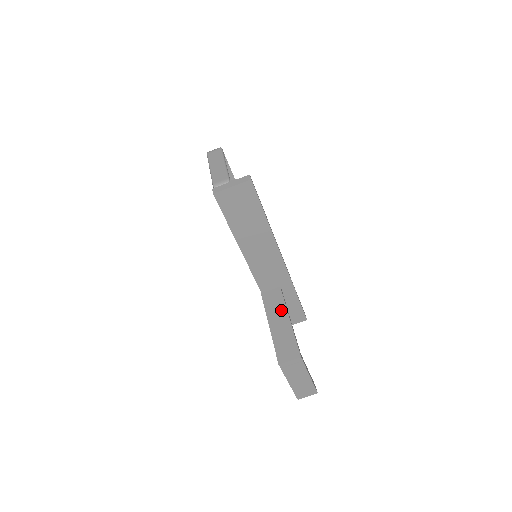
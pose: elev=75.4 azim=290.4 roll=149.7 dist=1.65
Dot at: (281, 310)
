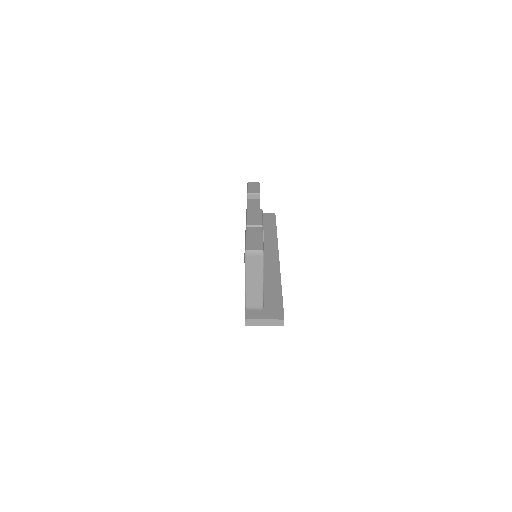
Dot at: occluded
